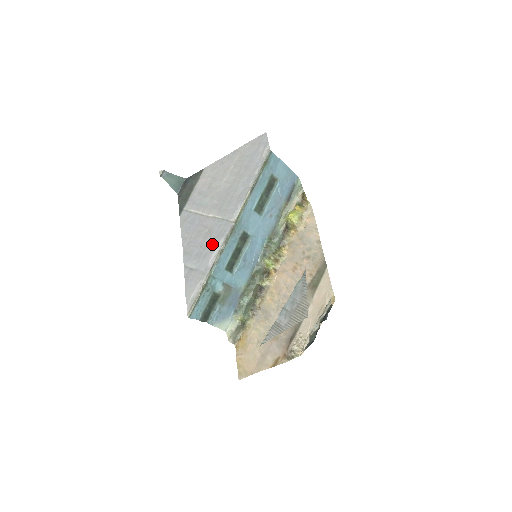
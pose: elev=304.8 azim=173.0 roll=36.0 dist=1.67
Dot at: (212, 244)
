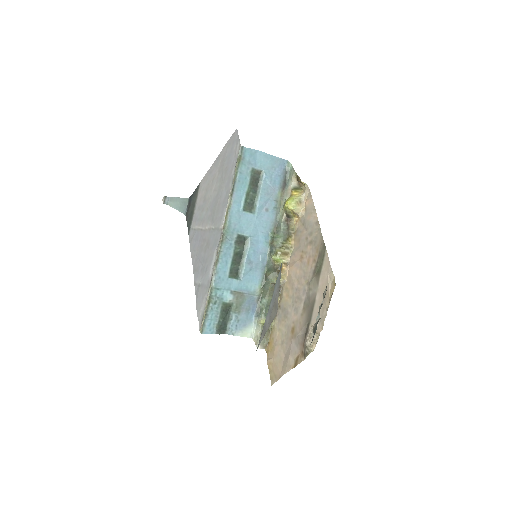
Dot at: (210, 256)
